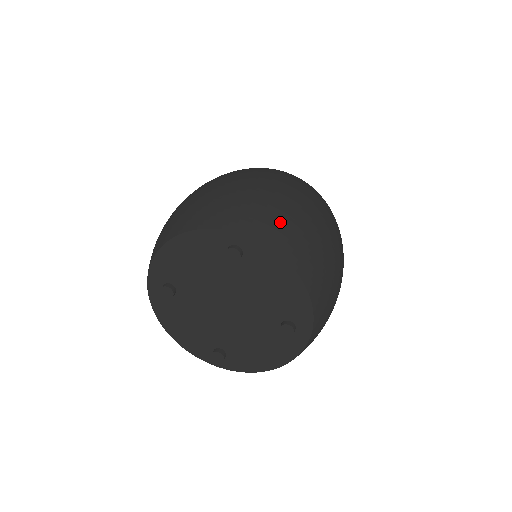
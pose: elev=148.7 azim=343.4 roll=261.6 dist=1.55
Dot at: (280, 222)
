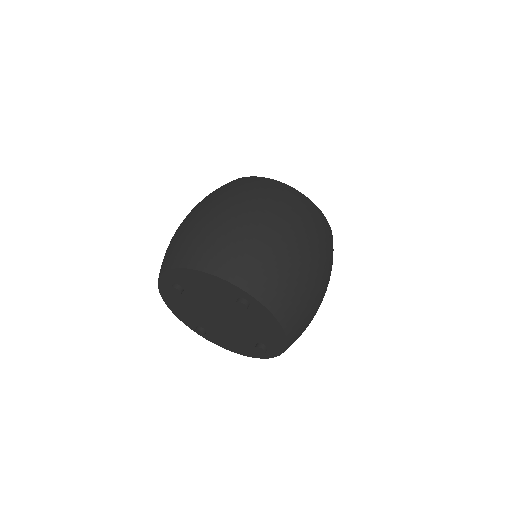
Dot at: (288, 290)
